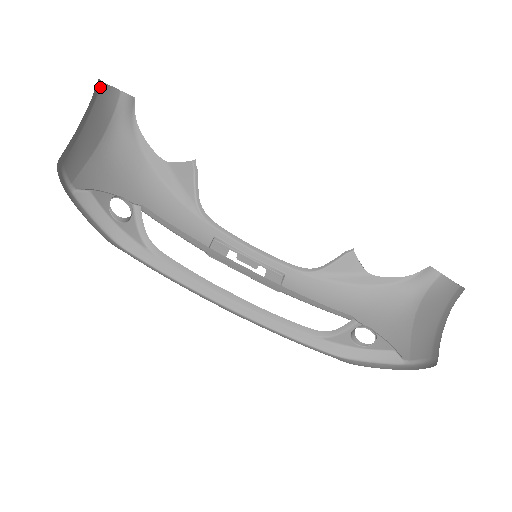
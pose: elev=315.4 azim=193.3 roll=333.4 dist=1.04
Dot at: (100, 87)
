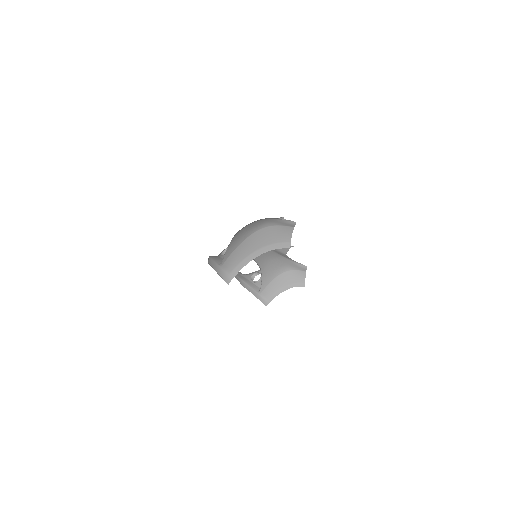
Dot at: (287, 241)
